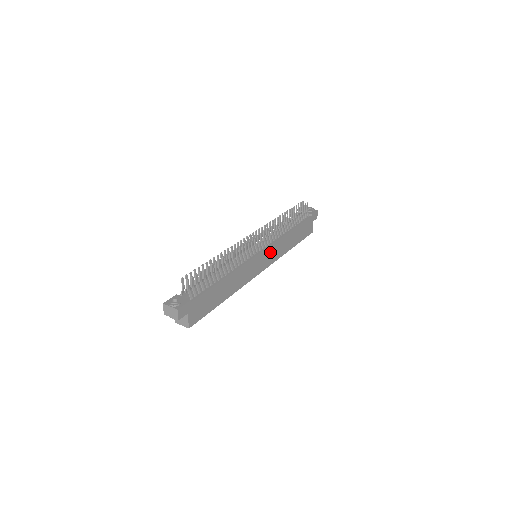
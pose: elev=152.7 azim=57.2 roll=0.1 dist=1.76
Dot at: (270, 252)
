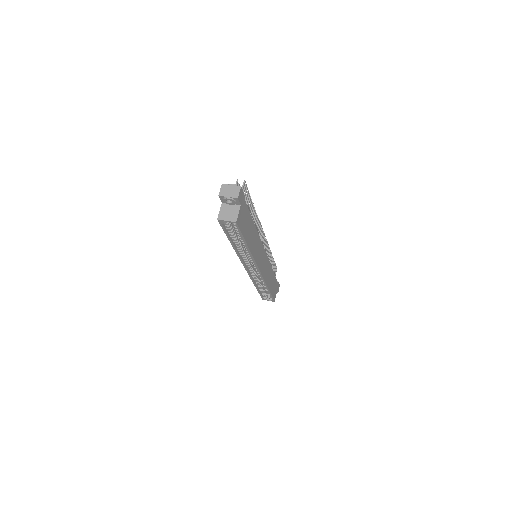
Dot at: (265, 262)
